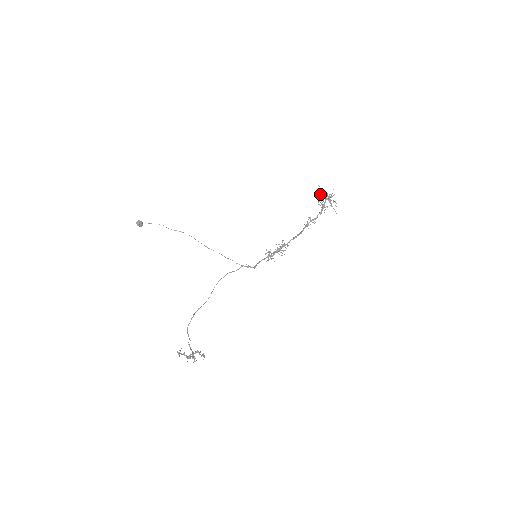
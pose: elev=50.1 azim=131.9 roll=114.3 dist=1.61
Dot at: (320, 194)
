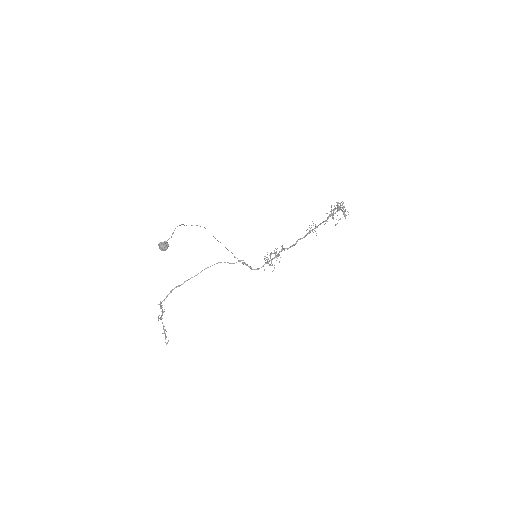
Dot at: occluded
